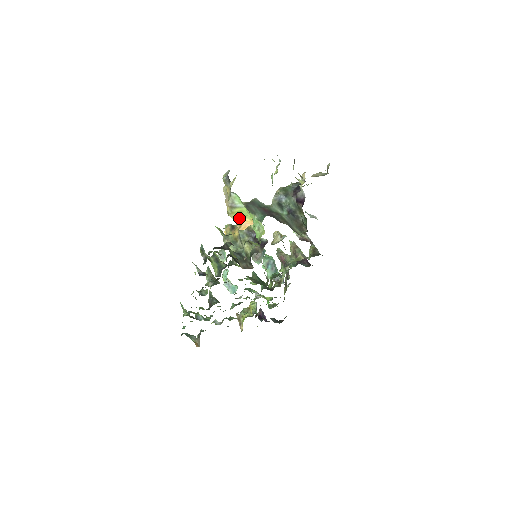
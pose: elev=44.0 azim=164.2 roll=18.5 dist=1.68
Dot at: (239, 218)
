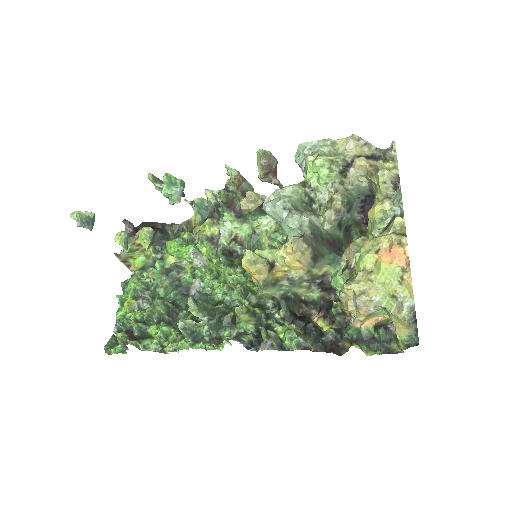
Dot at: occluded
